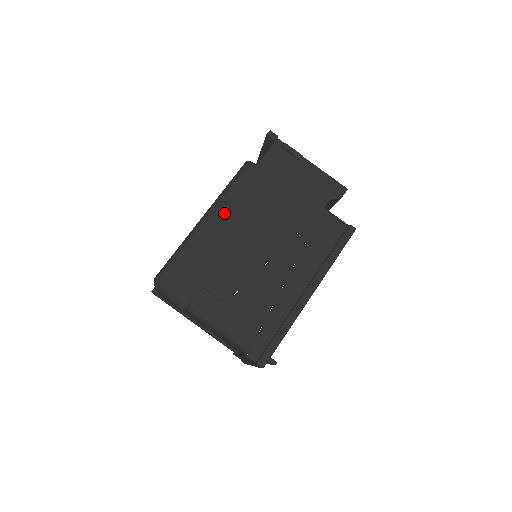
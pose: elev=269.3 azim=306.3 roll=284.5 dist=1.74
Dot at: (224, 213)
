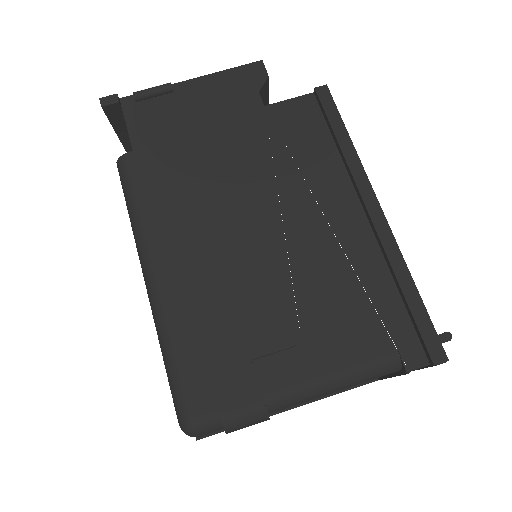
Dot at: (164, 245)
